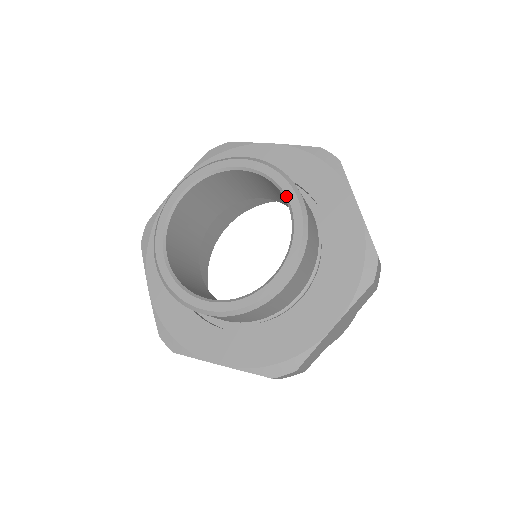
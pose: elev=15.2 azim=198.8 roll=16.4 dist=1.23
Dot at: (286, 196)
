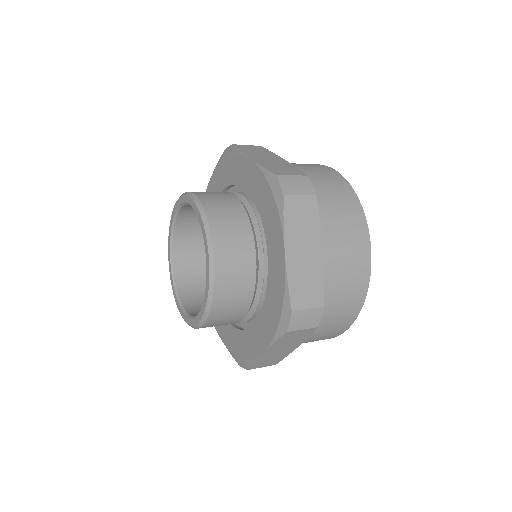
Dot at: (189, 204)
